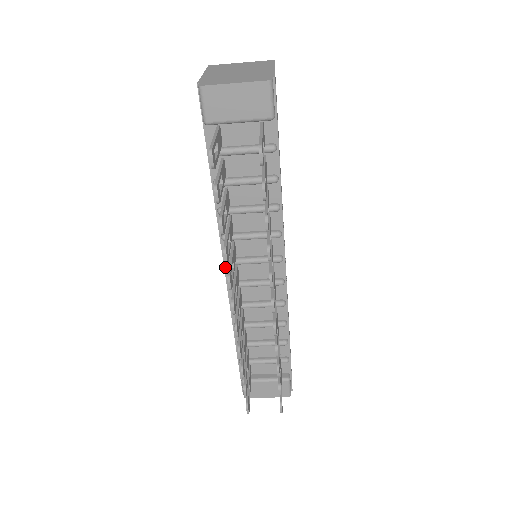
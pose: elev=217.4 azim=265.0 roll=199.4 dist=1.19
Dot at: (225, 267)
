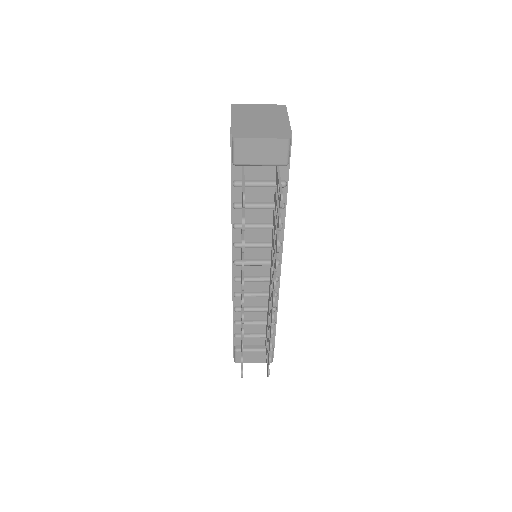
Dot at: (233, 266)
